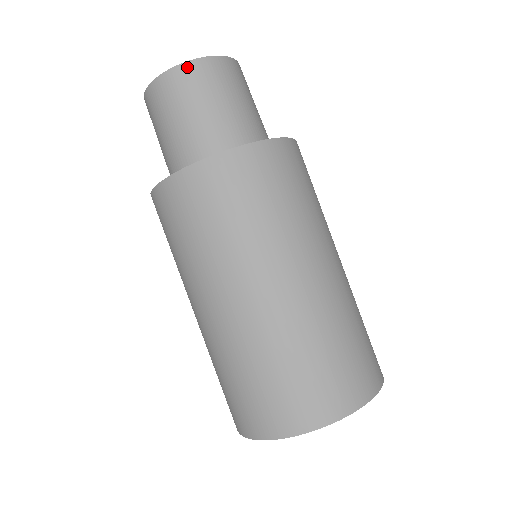
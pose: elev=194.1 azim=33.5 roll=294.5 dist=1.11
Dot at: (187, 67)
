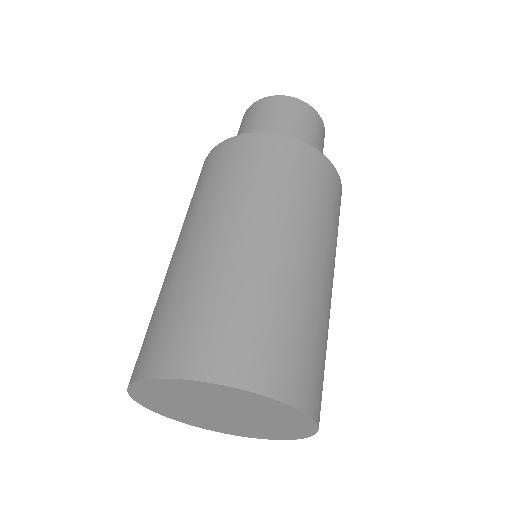
Dot at: (258, 102)
